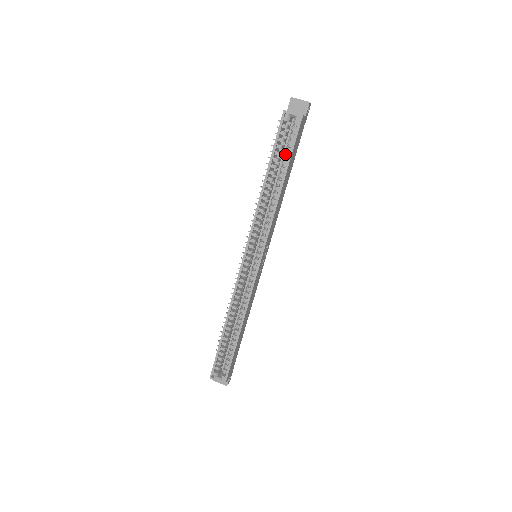
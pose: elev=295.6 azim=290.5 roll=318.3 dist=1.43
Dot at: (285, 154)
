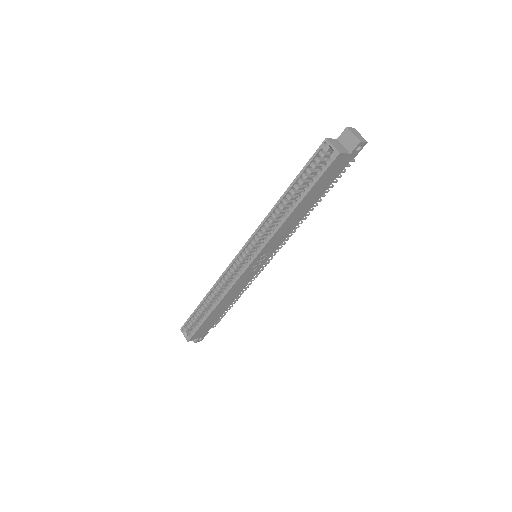
Dot at: (310, 181)
